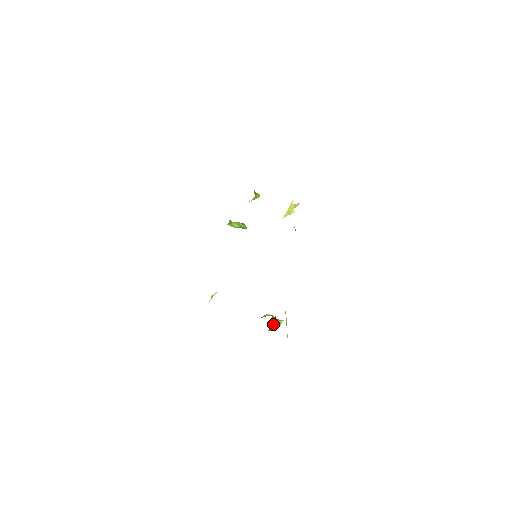
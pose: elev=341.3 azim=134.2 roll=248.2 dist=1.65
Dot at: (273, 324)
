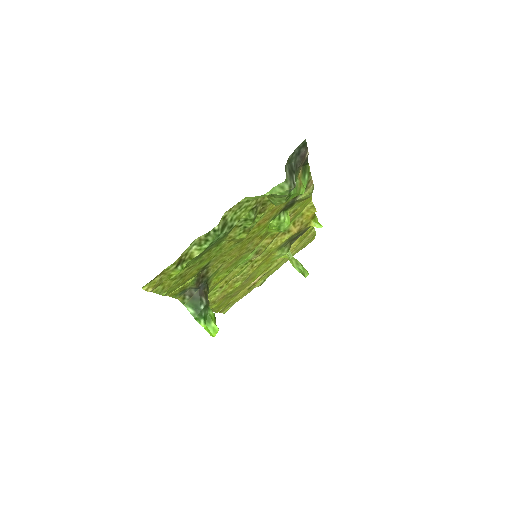
Dot at: (194, 303)
